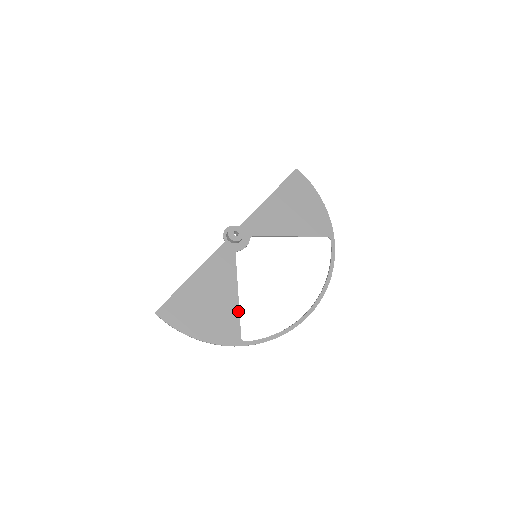
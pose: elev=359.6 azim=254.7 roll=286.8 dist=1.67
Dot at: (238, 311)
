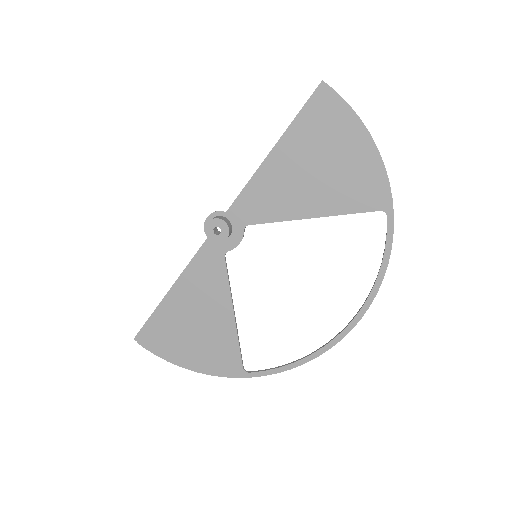
Dot at: (236, 335)
